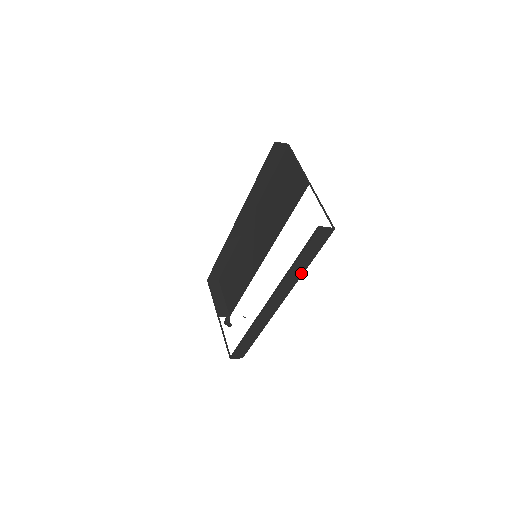
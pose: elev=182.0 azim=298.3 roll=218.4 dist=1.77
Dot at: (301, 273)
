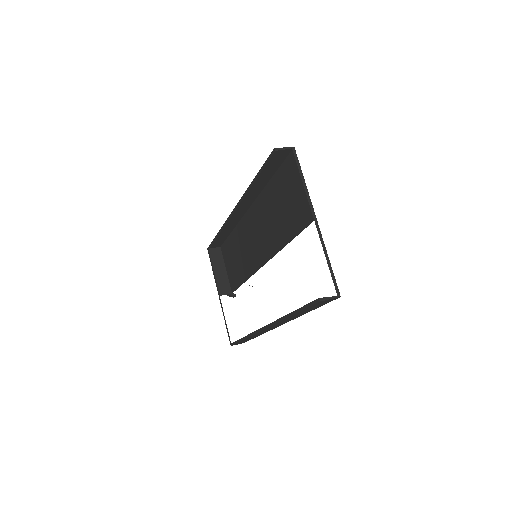
Dot at: (301, 315)
